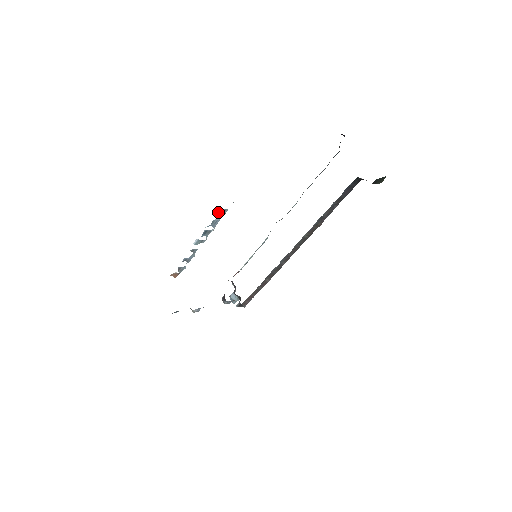
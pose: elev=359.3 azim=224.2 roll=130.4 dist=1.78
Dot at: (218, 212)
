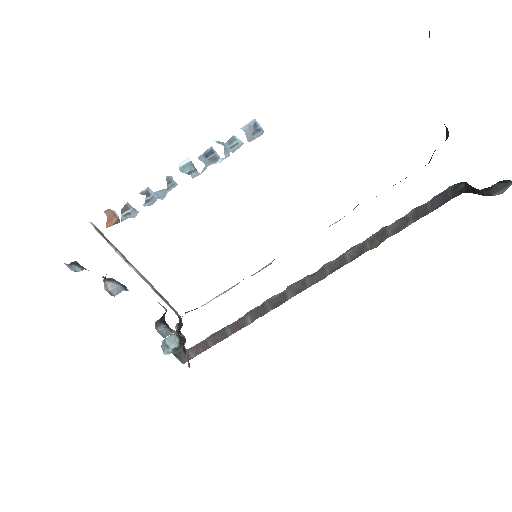
Dot at: (249, 124)
